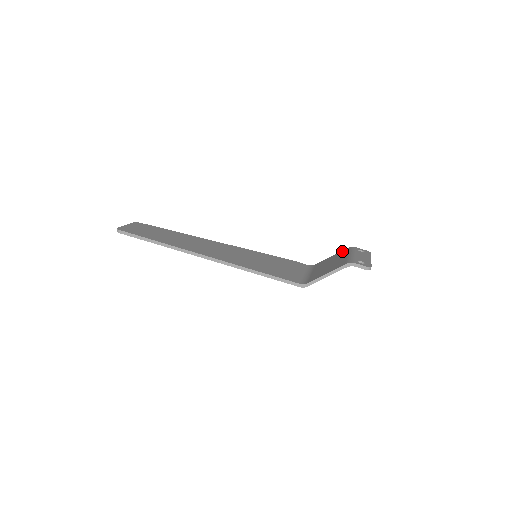
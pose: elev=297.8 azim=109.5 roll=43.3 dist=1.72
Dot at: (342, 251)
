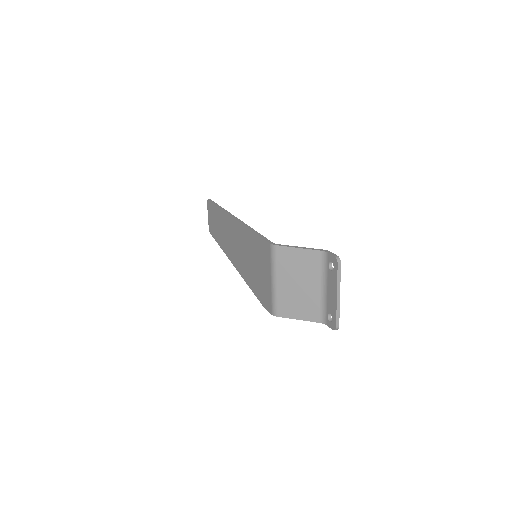
Dot at: (315, 317)
